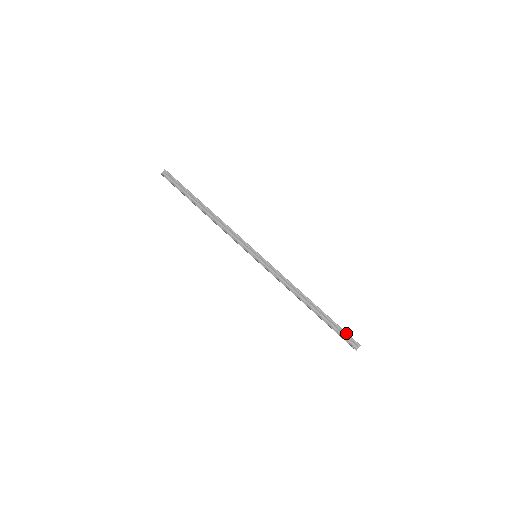
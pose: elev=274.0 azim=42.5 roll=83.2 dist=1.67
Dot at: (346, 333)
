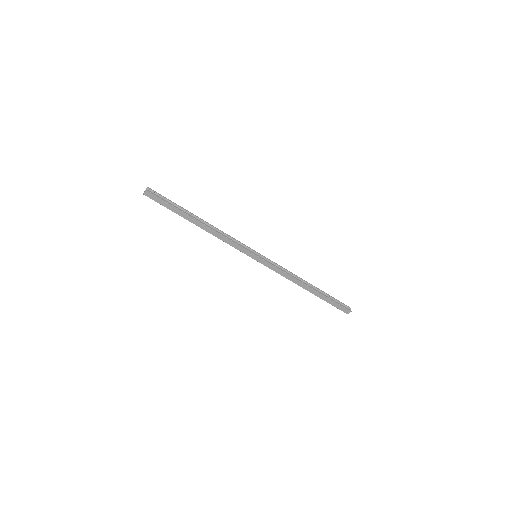
Dot at: (339, 301)
